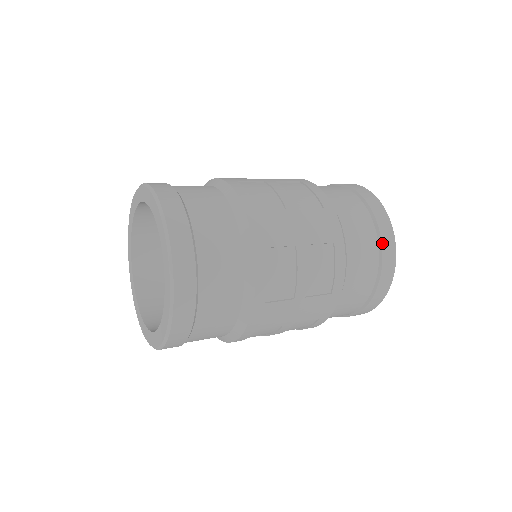
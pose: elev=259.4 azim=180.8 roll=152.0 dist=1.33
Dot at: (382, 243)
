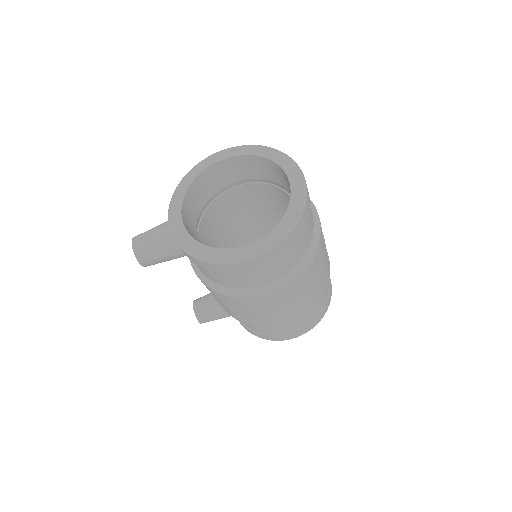
Dot at: occluded
